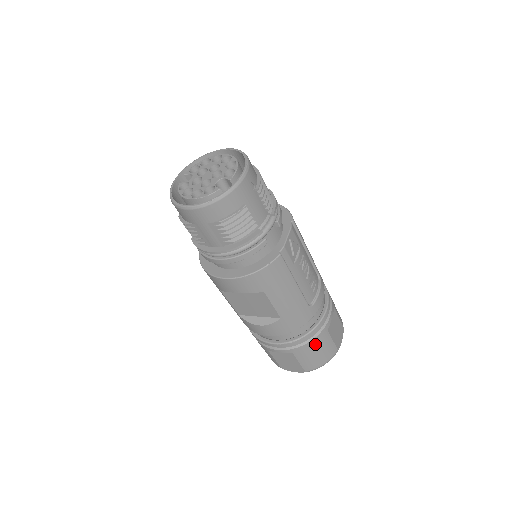
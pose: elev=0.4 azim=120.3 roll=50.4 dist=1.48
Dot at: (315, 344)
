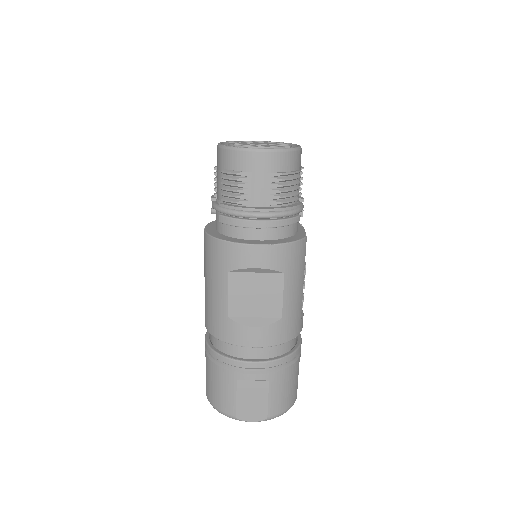
Dot at: (290, 373)
